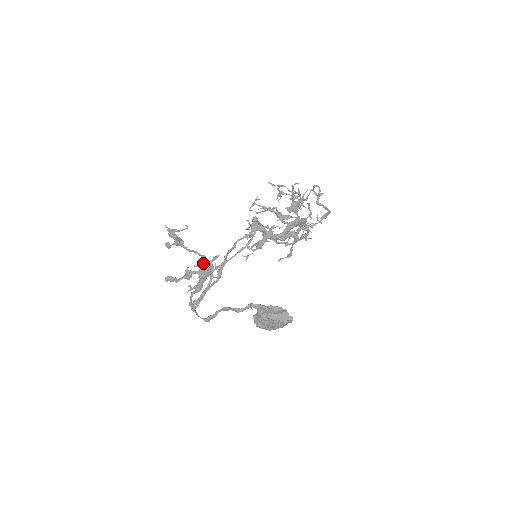
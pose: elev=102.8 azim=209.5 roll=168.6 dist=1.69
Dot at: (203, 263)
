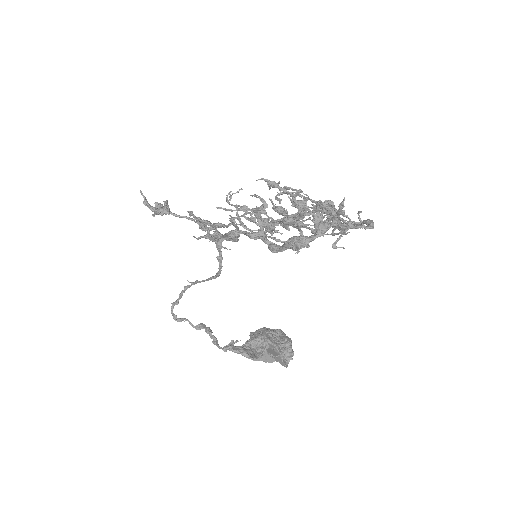
Dot at: (201, 237)
